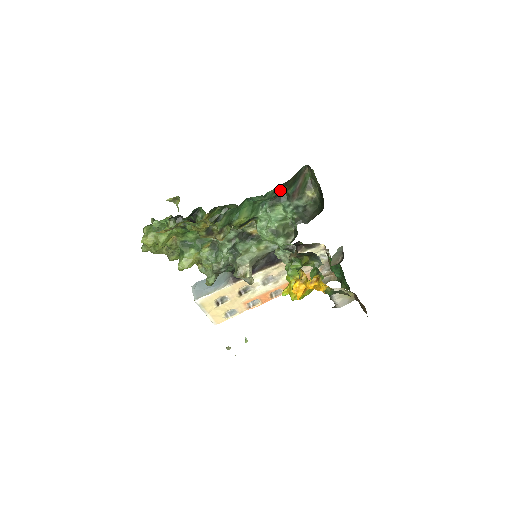
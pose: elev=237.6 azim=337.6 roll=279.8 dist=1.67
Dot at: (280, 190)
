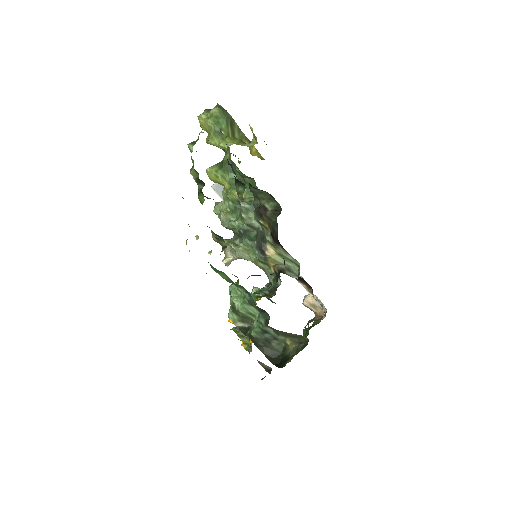
Dot at: occluded
